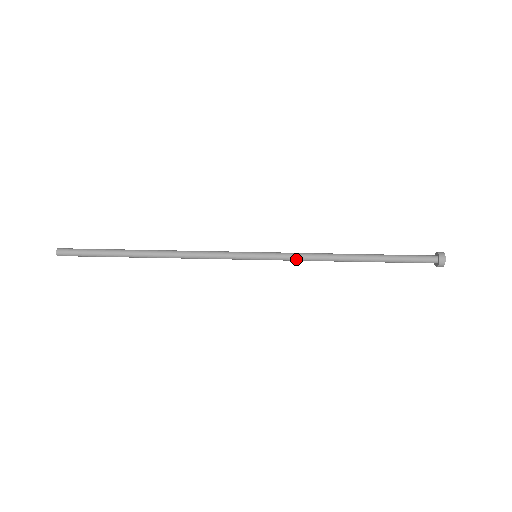
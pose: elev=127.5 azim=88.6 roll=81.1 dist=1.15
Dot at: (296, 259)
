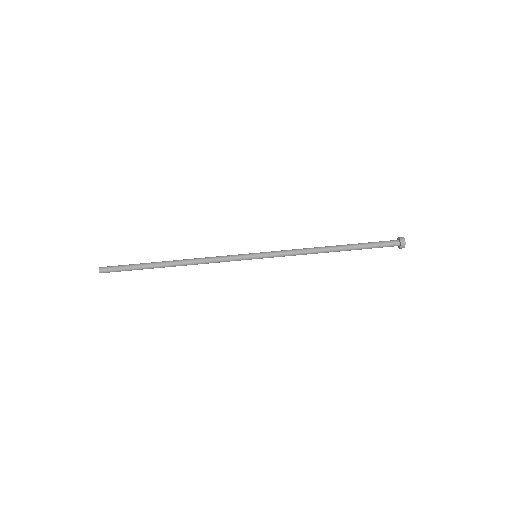
Dot at: (288, 255)
